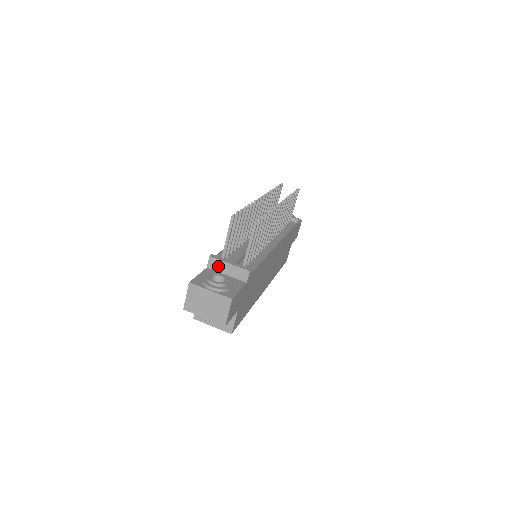
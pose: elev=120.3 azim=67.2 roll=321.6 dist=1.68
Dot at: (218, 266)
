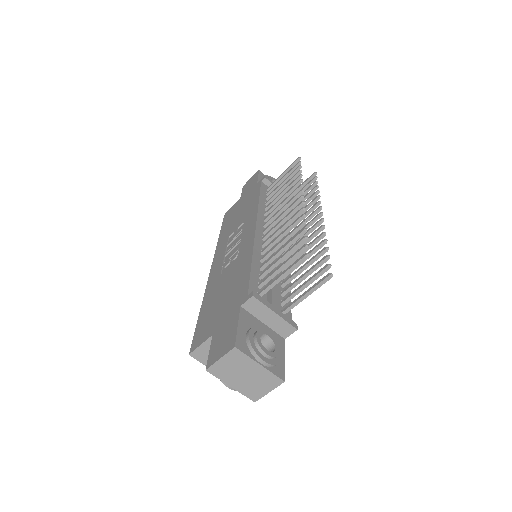
Dot at: (258, 310)
